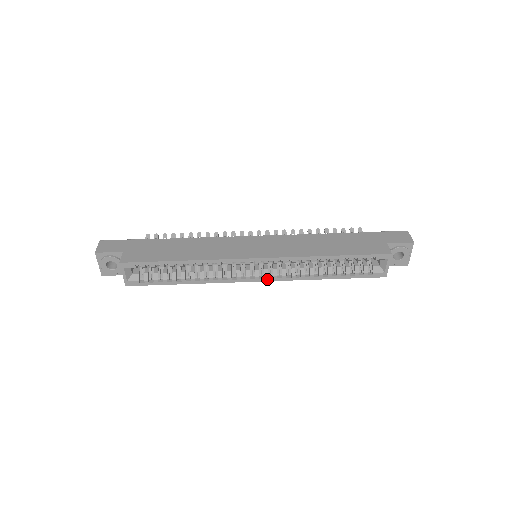
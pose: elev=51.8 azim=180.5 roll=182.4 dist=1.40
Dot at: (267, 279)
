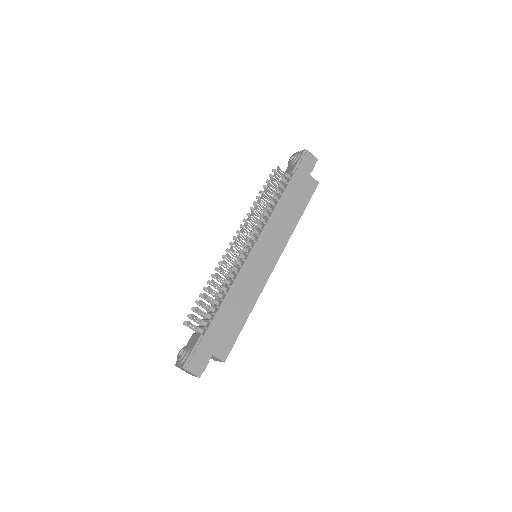
Dot at: occluded
